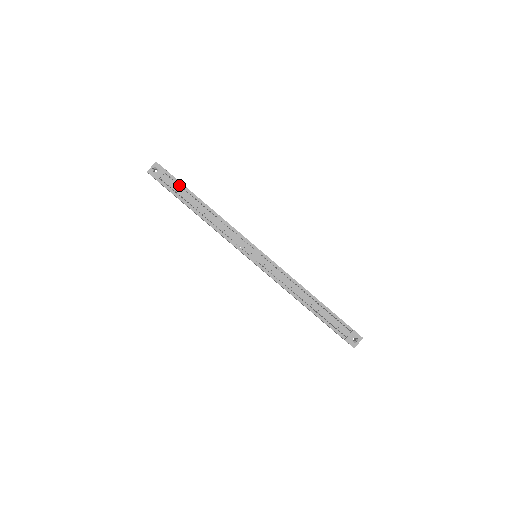
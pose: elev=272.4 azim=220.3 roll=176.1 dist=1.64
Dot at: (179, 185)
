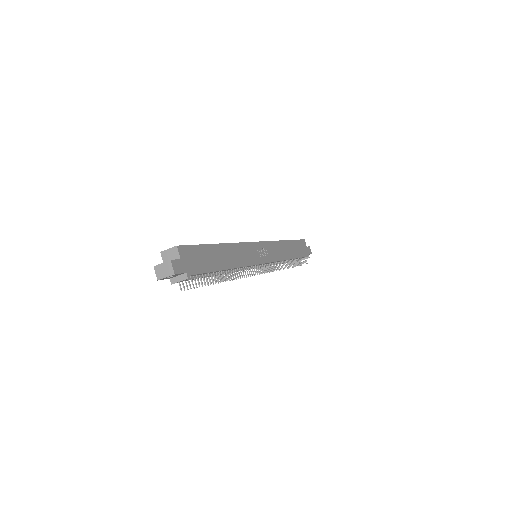
Dot at: (200, 275)
